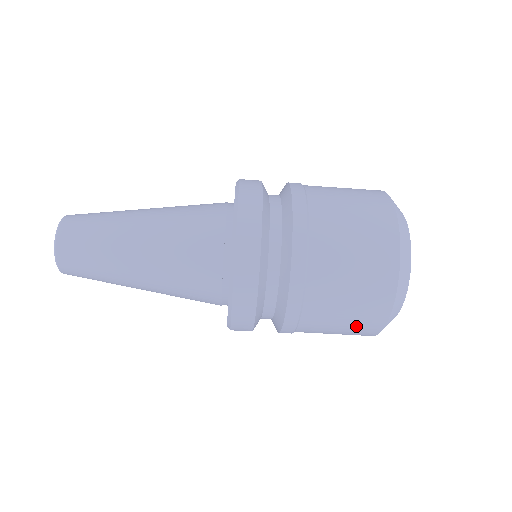
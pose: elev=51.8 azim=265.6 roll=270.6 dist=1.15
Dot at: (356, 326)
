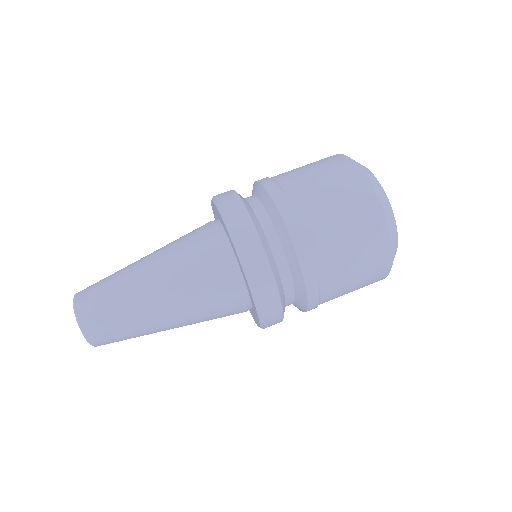
Dot at: (368, 278)
